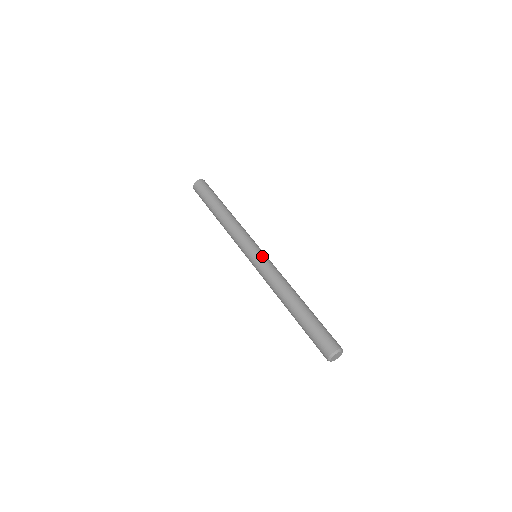
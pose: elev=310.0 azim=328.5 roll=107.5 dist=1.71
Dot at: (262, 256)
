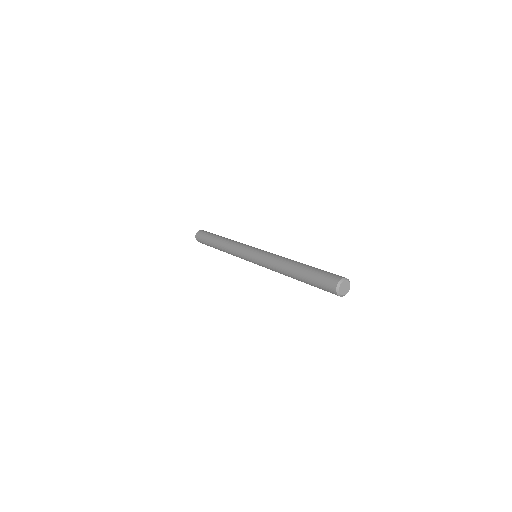
Dot at: (258, 251)
